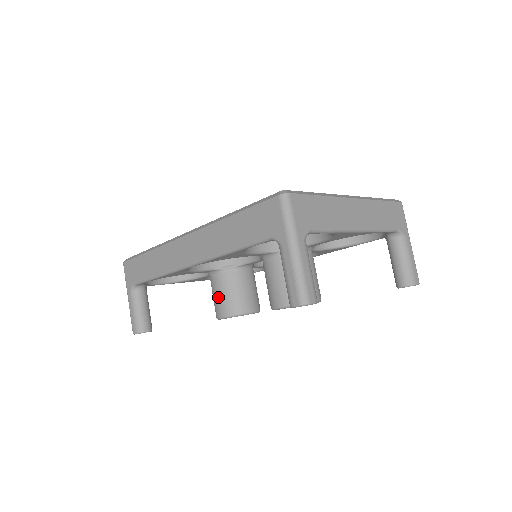
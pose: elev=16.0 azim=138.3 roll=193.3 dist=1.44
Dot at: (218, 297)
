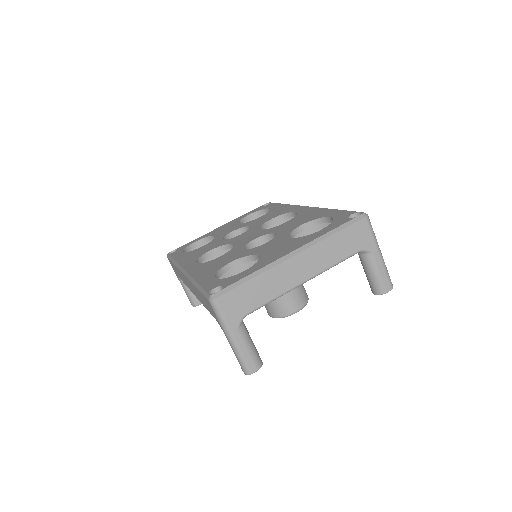
Dot at: occluded
